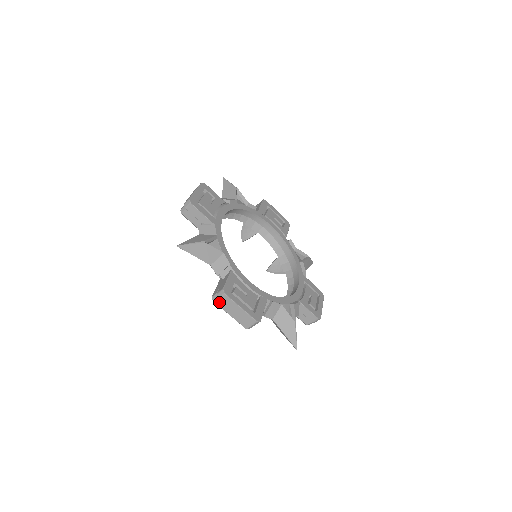
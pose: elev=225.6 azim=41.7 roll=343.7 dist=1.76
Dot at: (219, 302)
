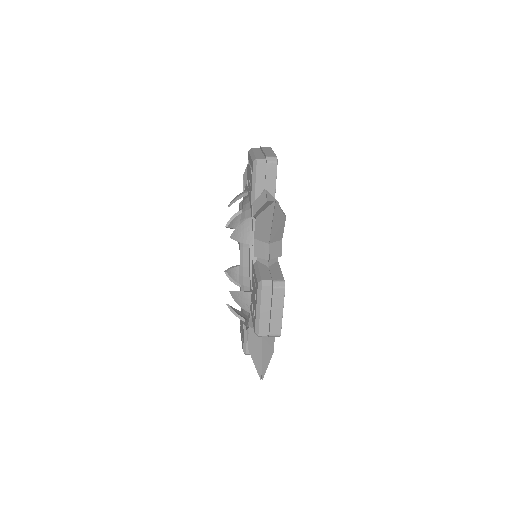
Dot at: (266, 291)
